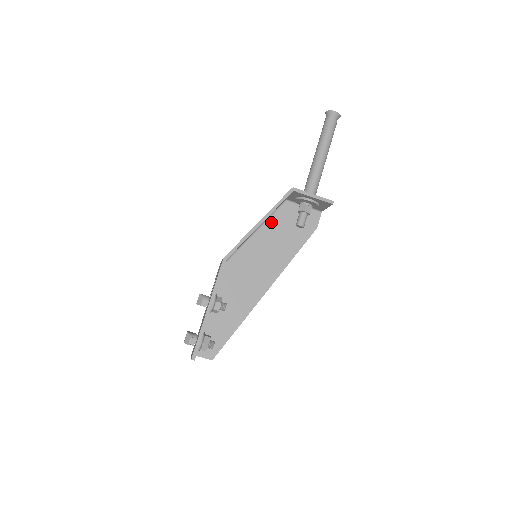
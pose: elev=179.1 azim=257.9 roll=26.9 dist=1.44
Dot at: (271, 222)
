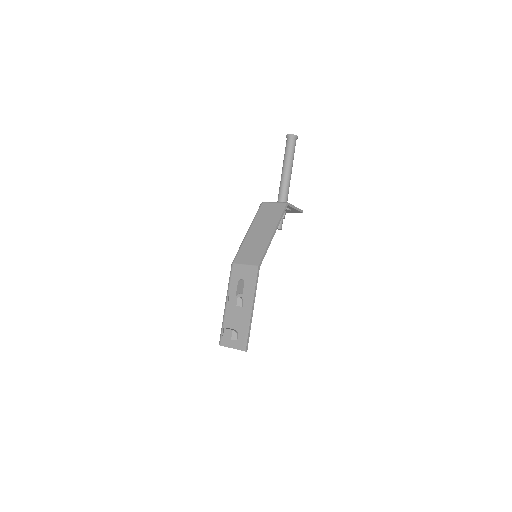
Dot at: occluded
